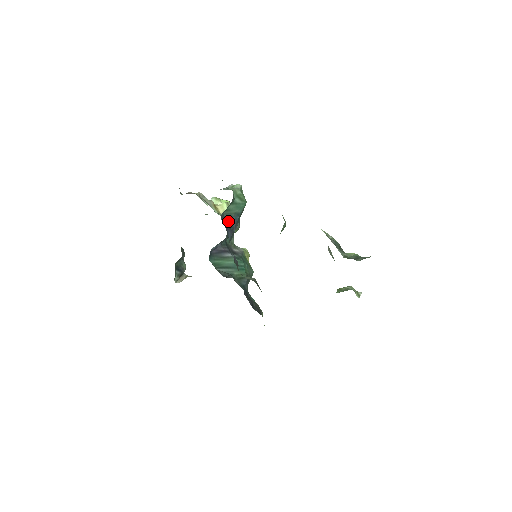
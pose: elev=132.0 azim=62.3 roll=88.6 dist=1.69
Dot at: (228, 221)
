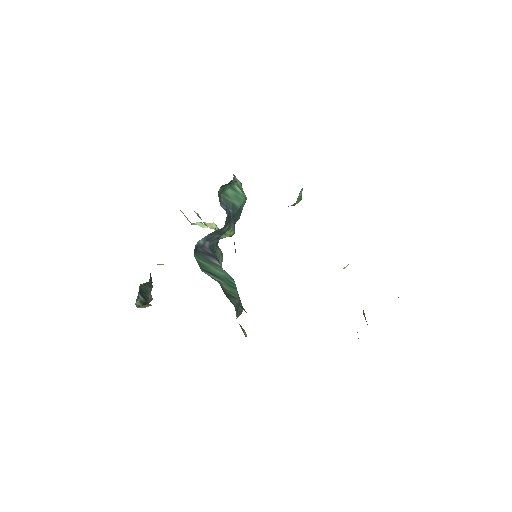
Dot at: (224, 207)
